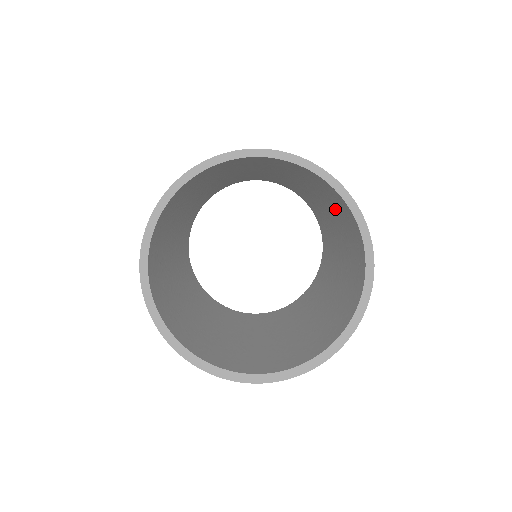
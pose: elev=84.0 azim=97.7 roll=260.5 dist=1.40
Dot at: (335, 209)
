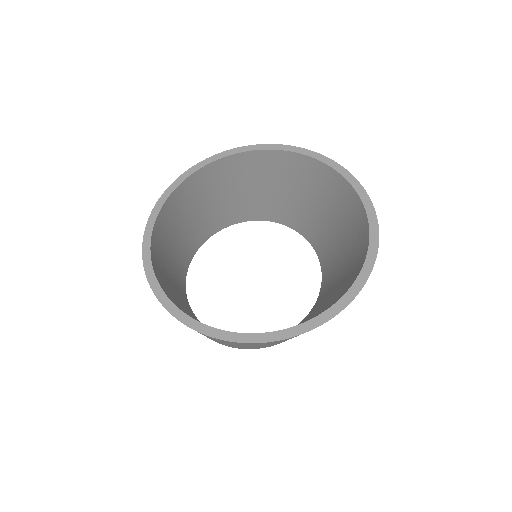
Dot at: (283, 177)
